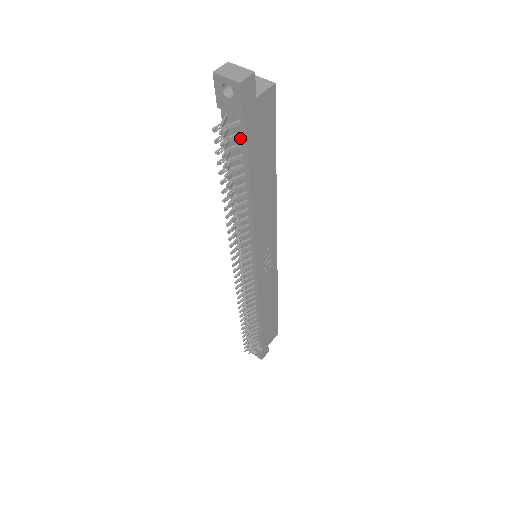
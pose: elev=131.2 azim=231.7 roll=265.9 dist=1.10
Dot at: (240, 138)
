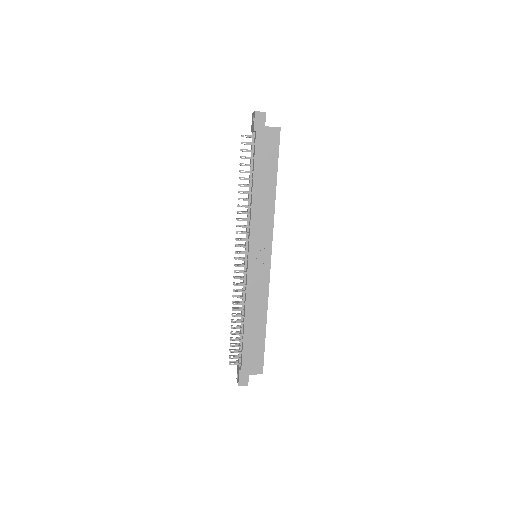
Dot at: (254, 147)
